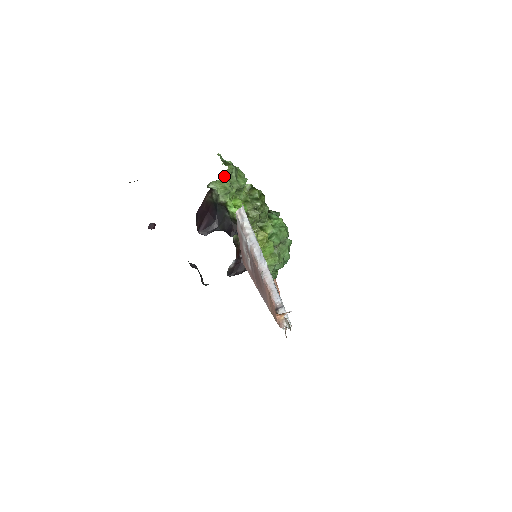
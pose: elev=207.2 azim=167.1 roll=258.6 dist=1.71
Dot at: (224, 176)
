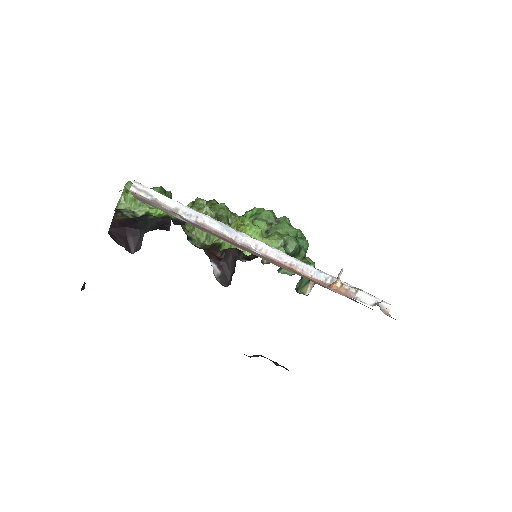
Dot at: (124, 192)
